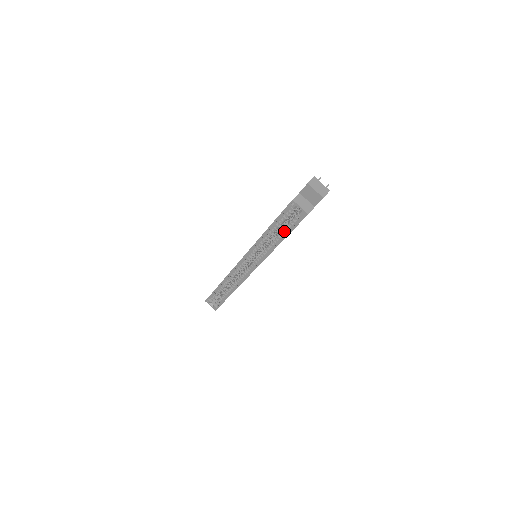
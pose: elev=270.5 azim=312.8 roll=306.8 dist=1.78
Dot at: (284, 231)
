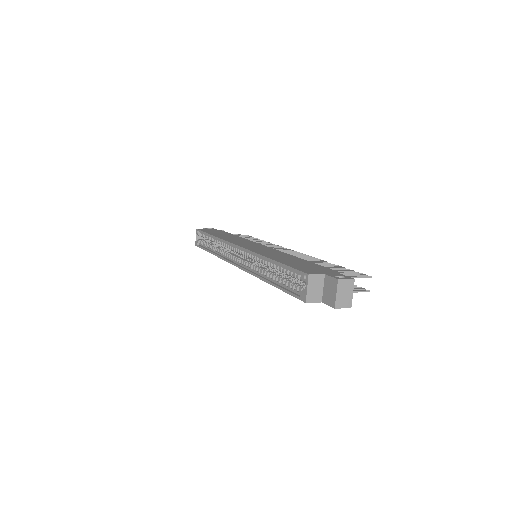
Dot at: (281, 280)
